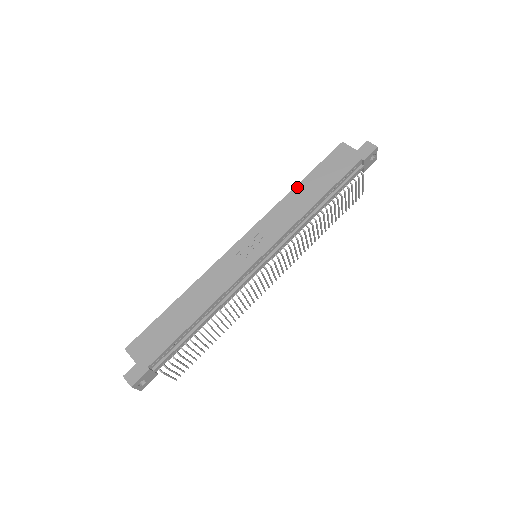
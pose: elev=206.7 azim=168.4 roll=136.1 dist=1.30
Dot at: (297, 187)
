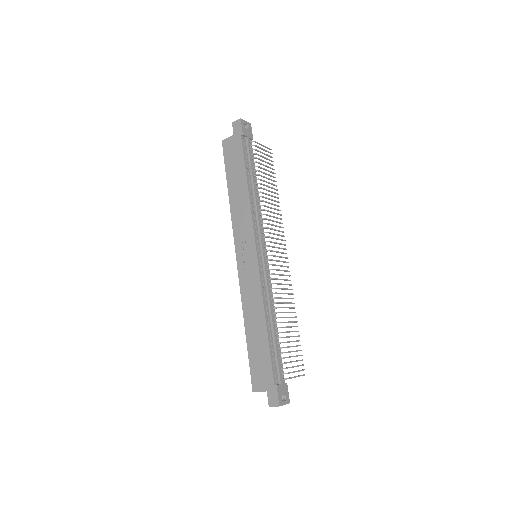
Dot at: (229, 194)
